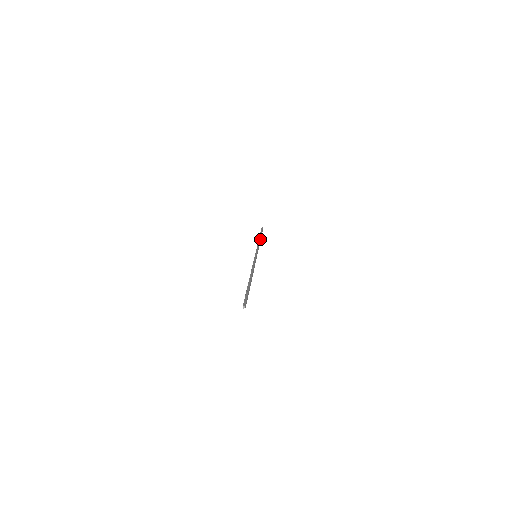
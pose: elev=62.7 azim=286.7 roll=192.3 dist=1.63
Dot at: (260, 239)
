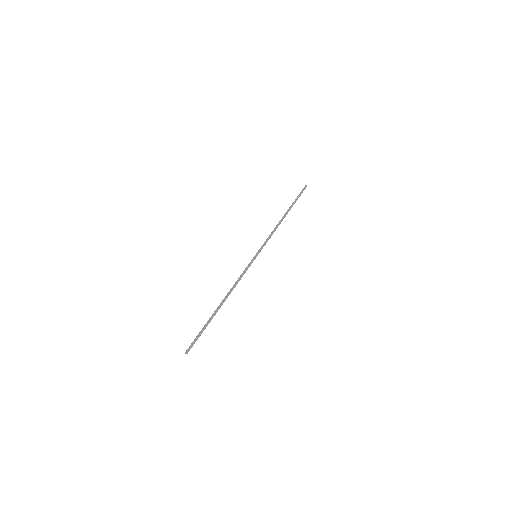
Dot at: (284, 216)
